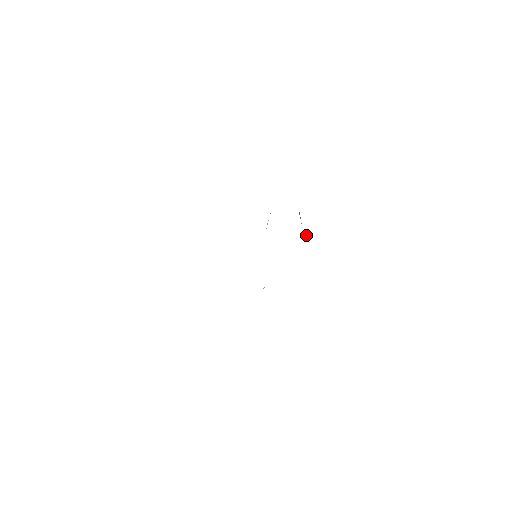
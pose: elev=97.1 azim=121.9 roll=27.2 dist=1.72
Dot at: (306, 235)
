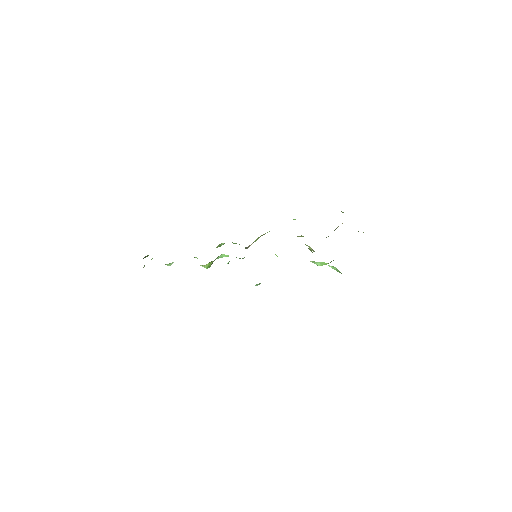
Dot at: occluded
